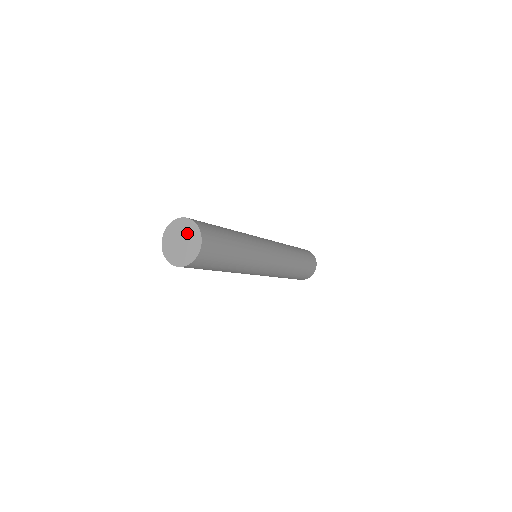
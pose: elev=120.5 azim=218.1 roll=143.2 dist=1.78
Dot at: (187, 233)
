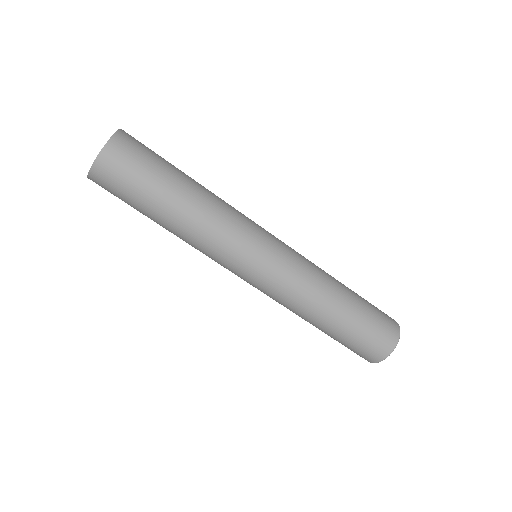
Dot at: occluded
